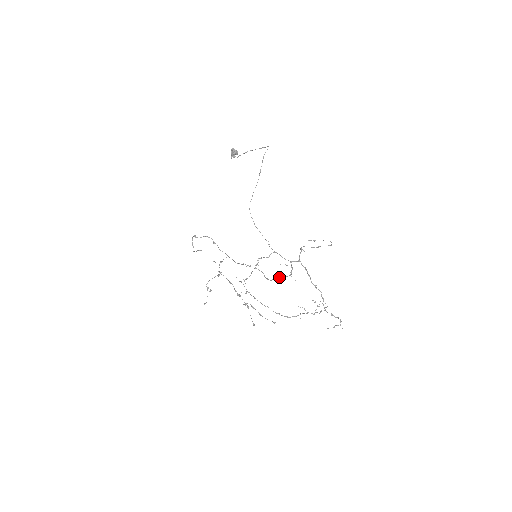
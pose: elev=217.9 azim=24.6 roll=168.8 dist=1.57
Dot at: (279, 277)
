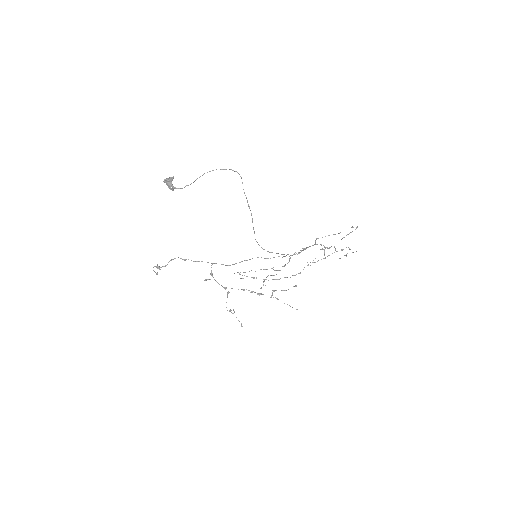
Dot at: (285, 256)
